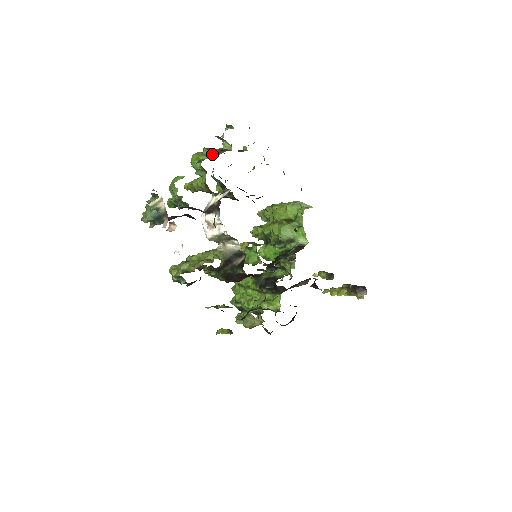
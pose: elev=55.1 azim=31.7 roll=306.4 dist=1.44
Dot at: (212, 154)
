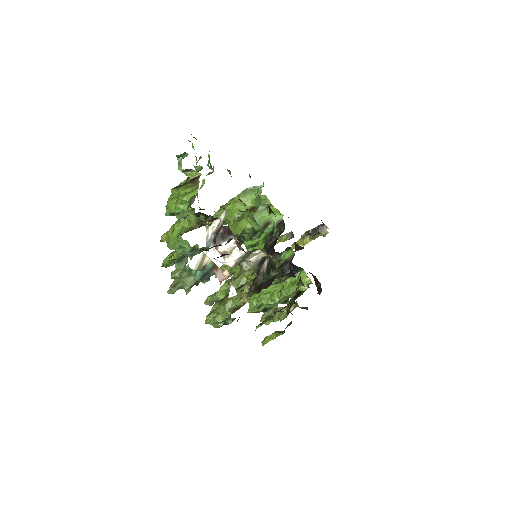
Dot at: (191, 189)
